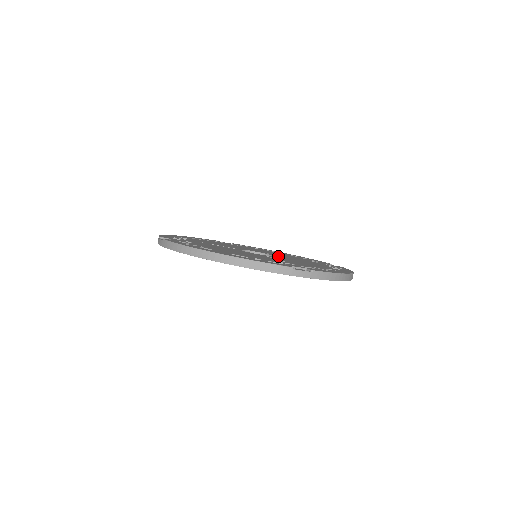
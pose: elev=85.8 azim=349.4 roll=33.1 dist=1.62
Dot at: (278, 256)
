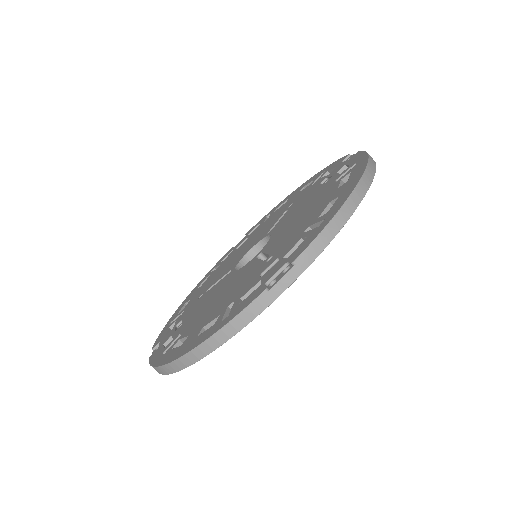
Dot at: (277, 229)
